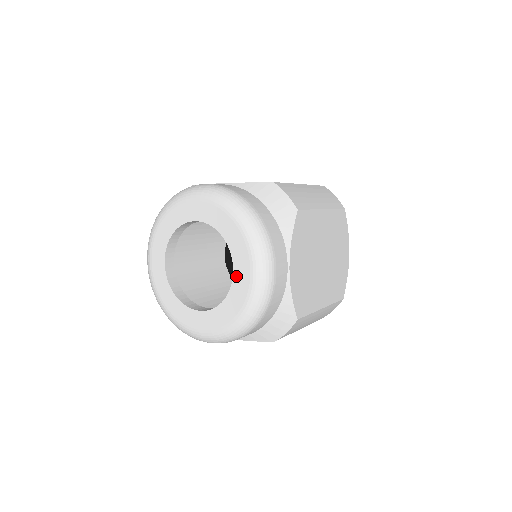
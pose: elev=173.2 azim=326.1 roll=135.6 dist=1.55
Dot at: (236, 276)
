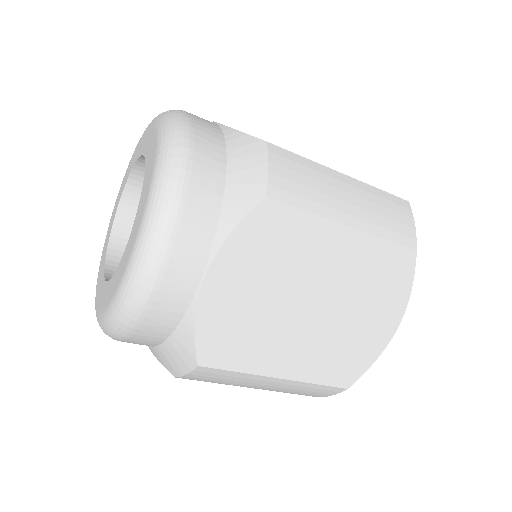
Dot at: (126, 249)
